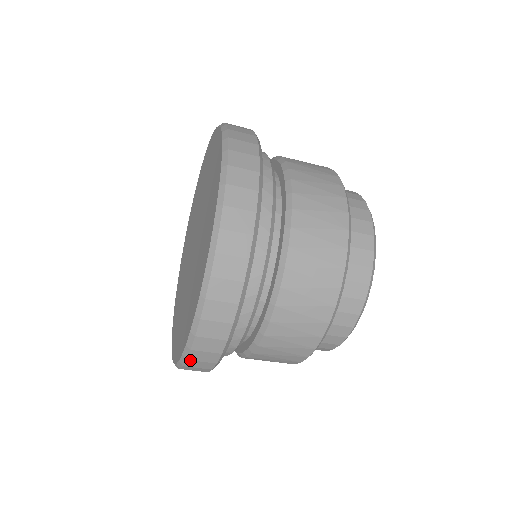
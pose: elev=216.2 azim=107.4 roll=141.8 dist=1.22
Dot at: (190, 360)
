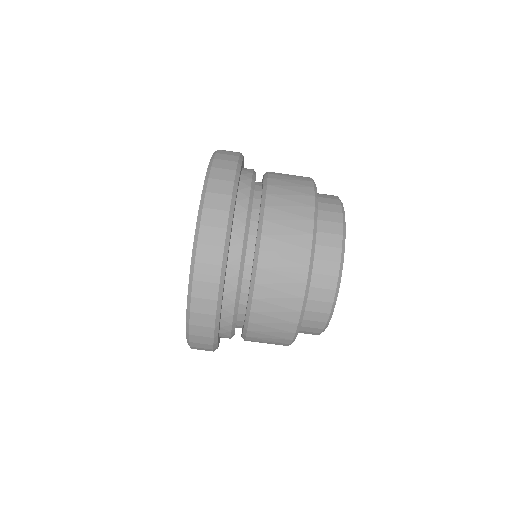
Dot at: (214, 168)
